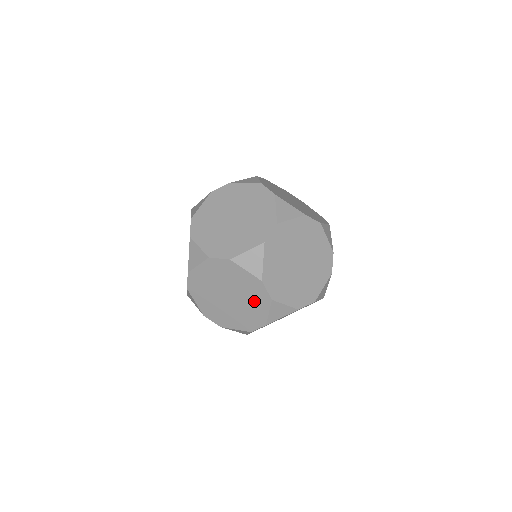
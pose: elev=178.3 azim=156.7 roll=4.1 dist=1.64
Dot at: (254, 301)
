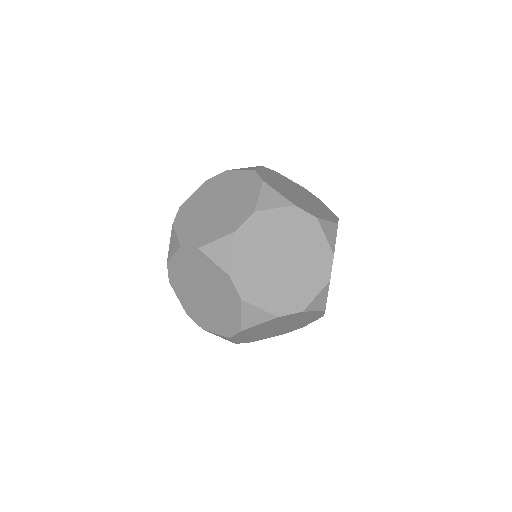
Dot at: (304, 322)
